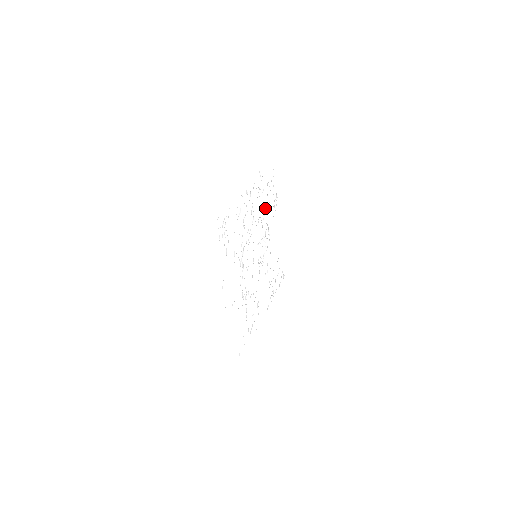
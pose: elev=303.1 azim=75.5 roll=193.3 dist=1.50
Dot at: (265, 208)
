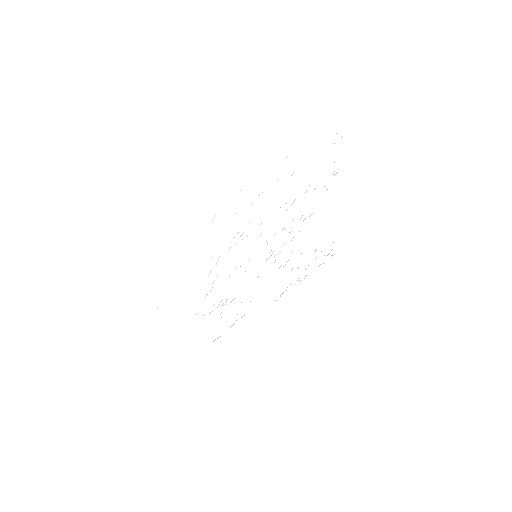
Dot at: occluded
